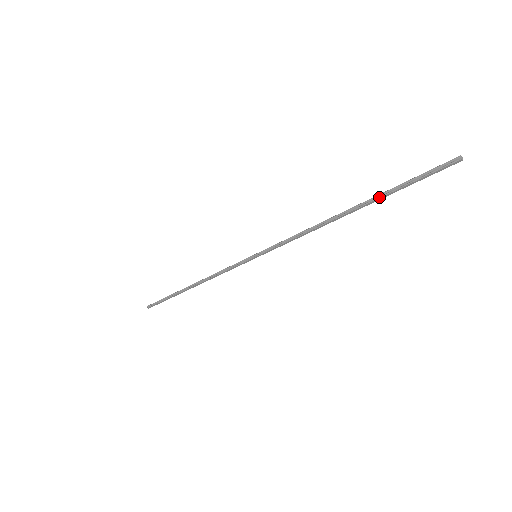
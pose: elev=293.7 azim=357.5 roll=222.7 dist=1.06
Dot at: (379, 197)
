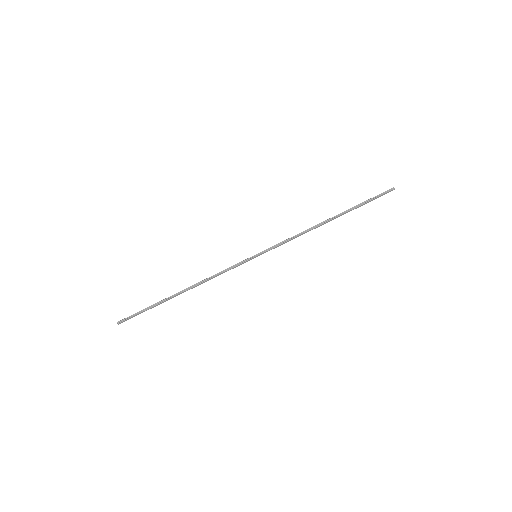
Dot at: (351, 209)
